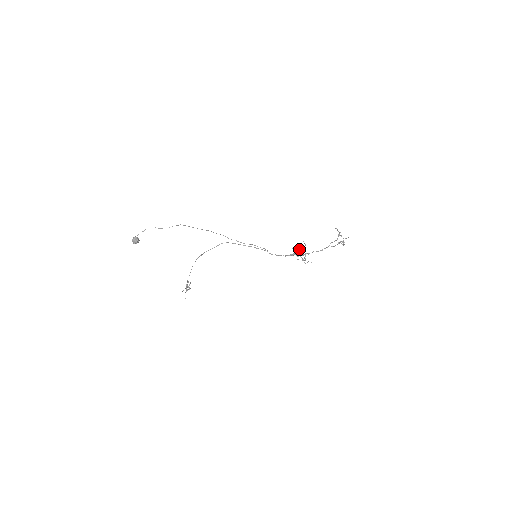
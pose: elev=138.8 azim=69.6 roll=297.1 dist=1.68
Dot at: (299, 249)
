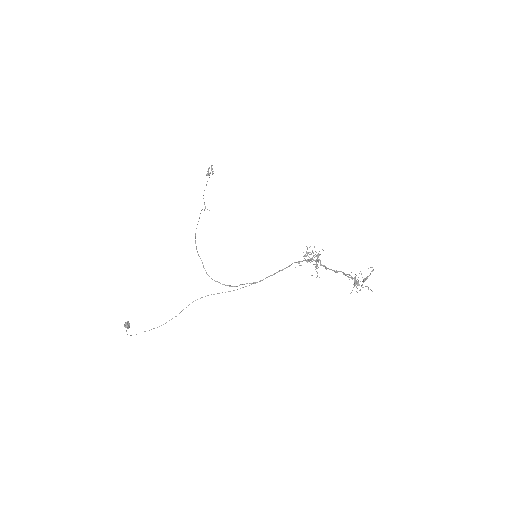
Dot at: (312, 251)
